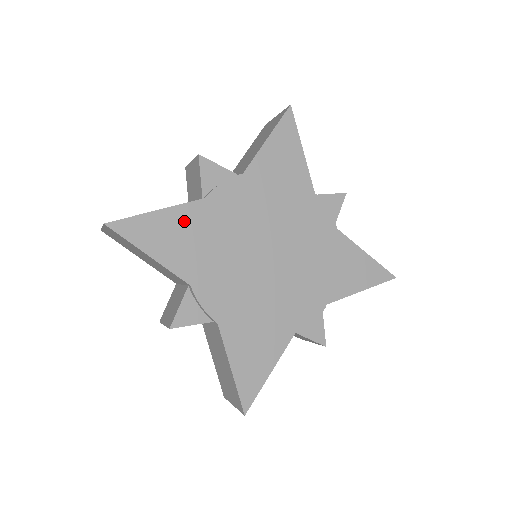
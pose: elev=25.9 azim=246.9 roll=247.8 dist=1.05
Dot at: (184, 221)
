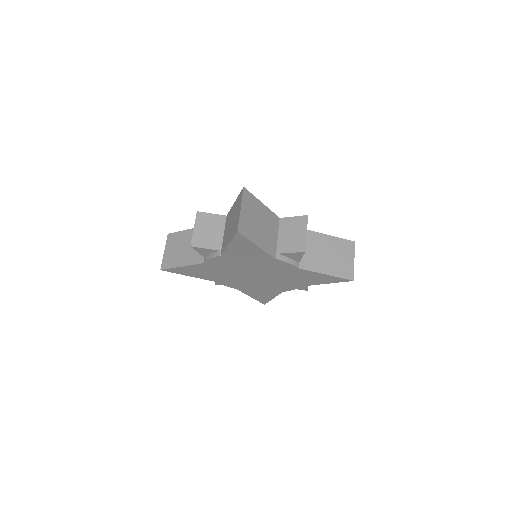
Dot at: (198, 269)
